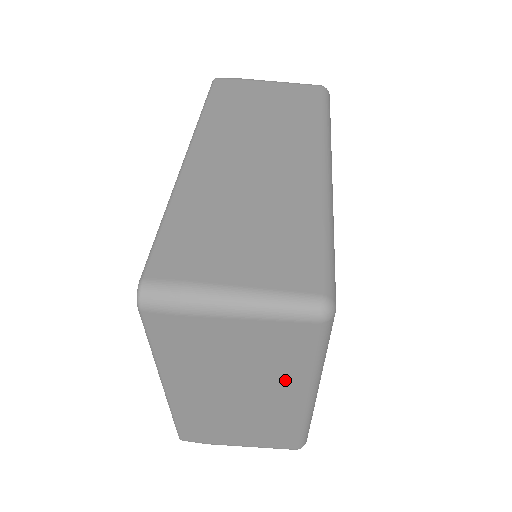
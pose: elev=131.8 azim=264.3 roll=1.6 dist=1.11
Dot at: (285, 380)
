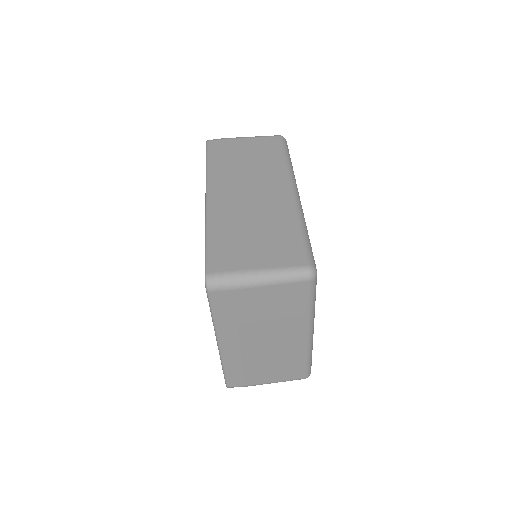
Dot at: (294, 323)
